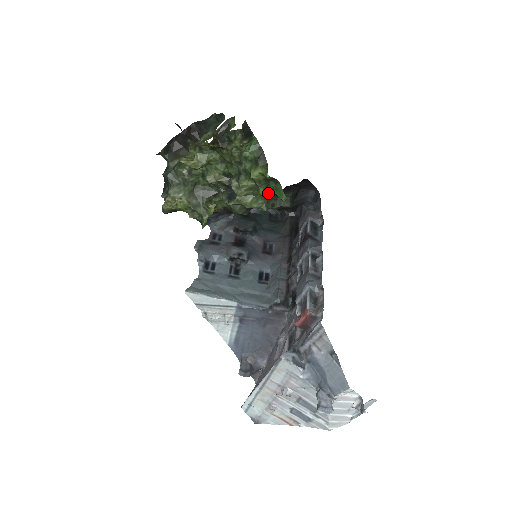
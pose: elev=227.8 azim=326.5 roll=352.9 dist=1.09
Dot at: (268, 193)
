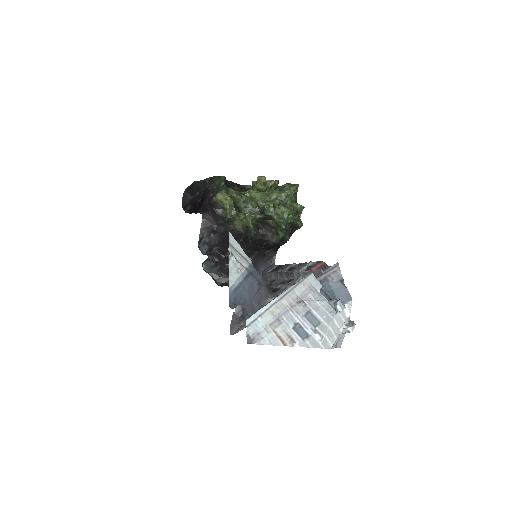
Dot at: (291, 220)
